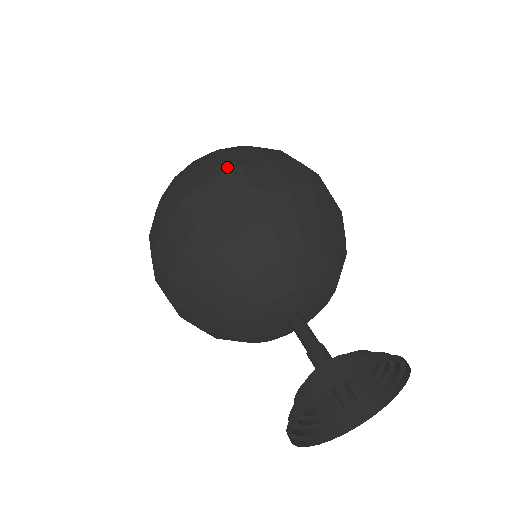
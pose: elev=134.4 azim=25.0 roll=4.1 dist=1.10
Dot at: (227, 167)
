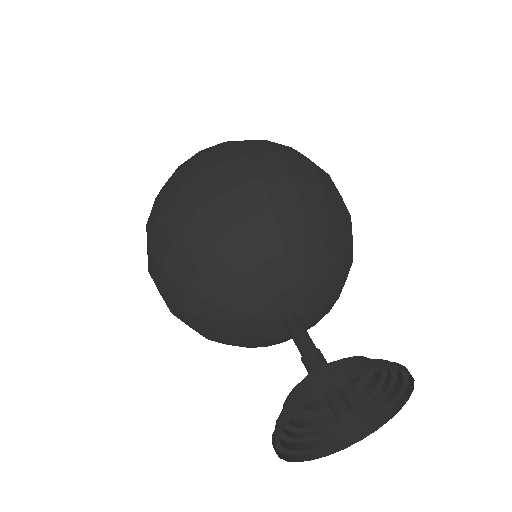
Dot at: (320, 168)
